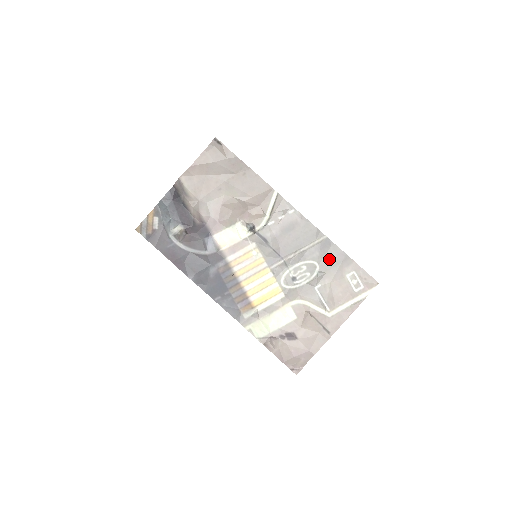
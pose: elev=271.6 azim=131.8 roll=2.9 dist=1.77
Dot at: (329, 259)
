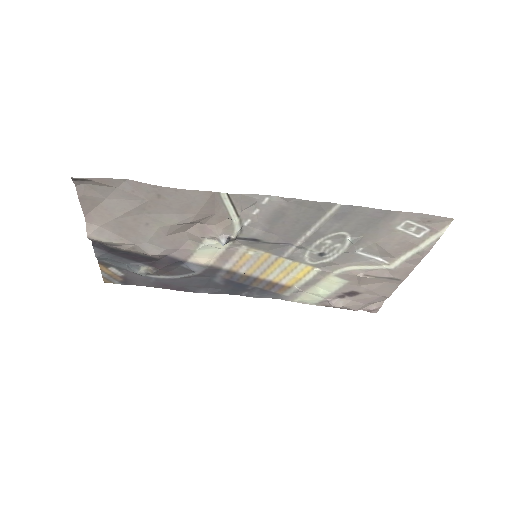
Dot at: (359, 223)
